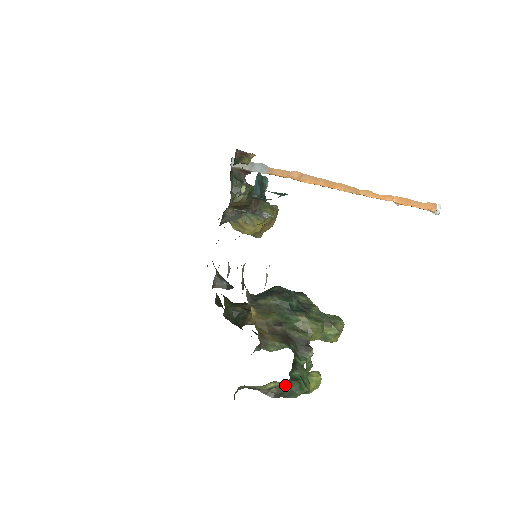
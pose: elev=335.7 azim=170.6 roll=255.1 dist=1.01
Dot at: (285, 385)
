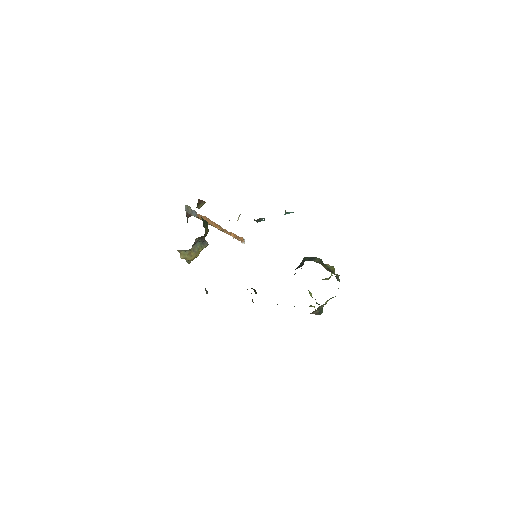
Dot at: occluded
